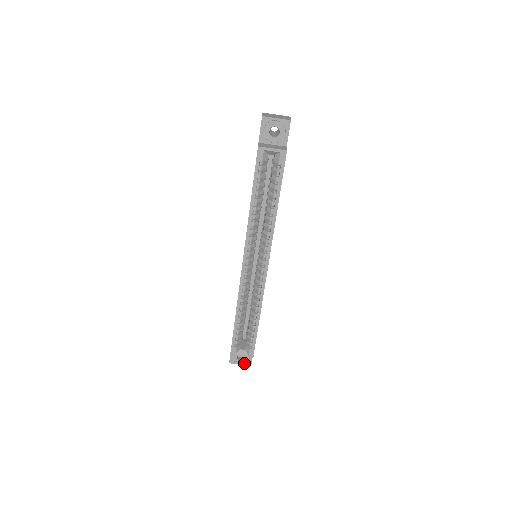
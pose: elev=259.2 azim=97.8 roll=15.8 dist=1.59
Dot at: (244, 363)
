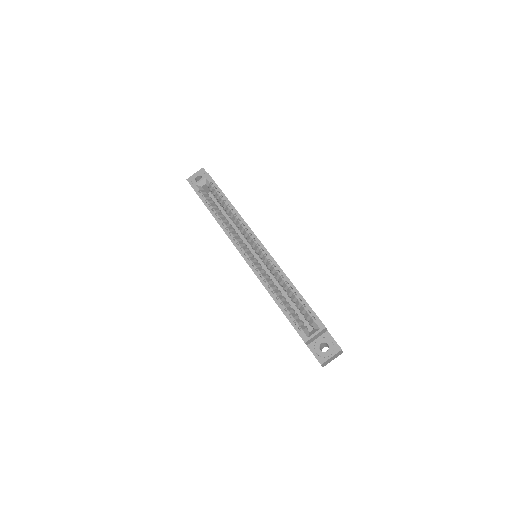
Dot at: (332, 351)
